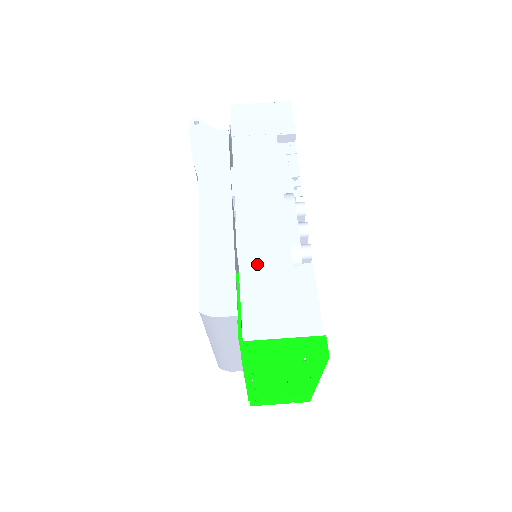
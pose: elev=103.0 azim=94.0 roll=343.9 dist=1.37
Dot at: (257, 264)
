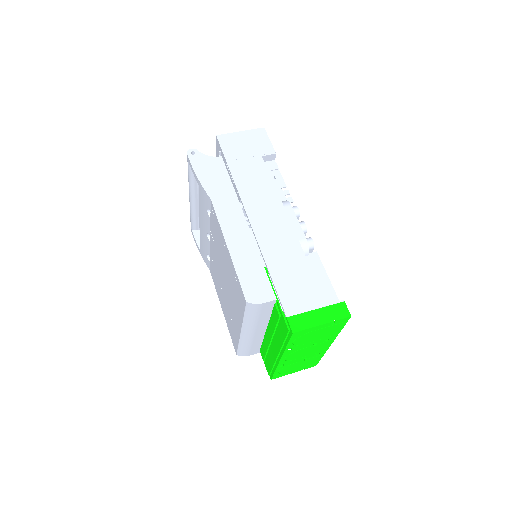
Dot at: (279, 258)
